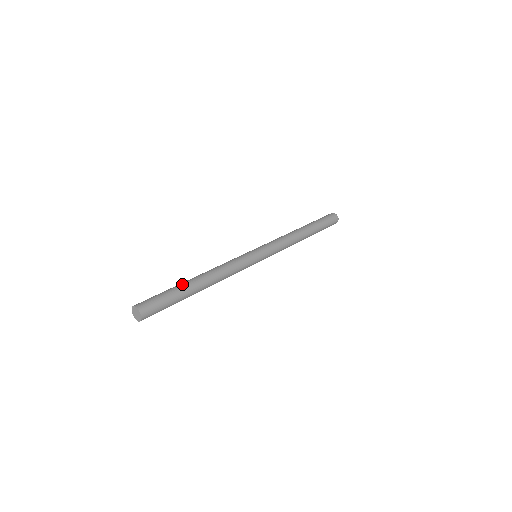
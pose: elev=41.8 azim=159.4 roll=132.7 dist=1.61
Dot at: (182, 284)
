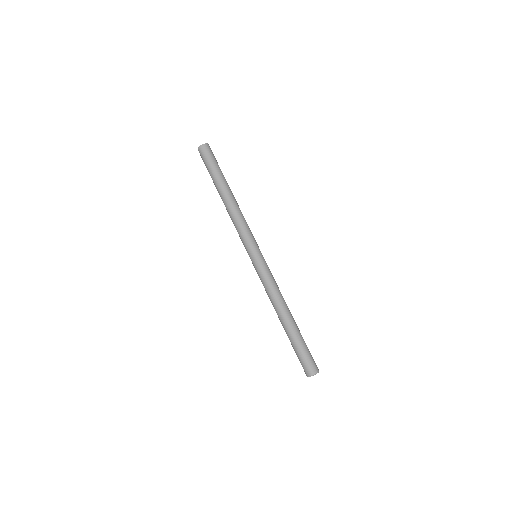
Dot at: occluded
